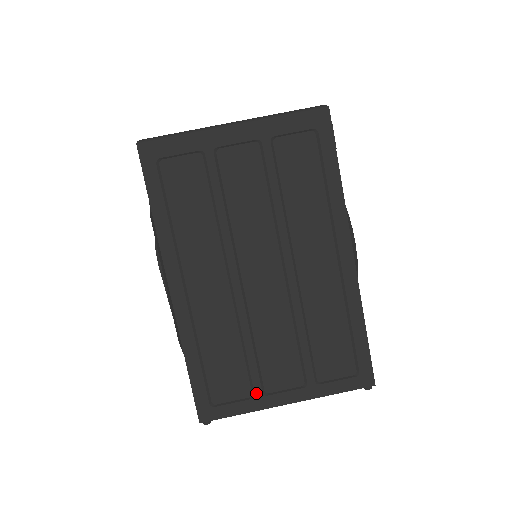
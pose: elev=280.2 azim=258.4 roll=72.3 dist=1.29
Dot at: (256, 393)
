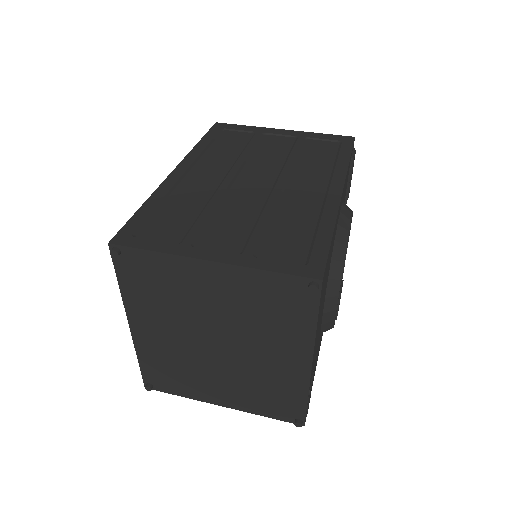
Dot at: (184, 242)
